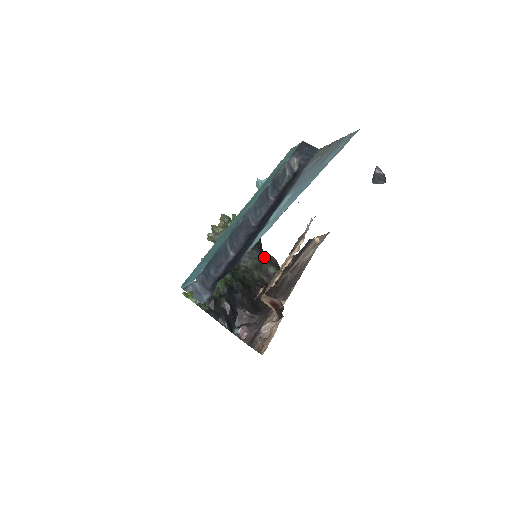
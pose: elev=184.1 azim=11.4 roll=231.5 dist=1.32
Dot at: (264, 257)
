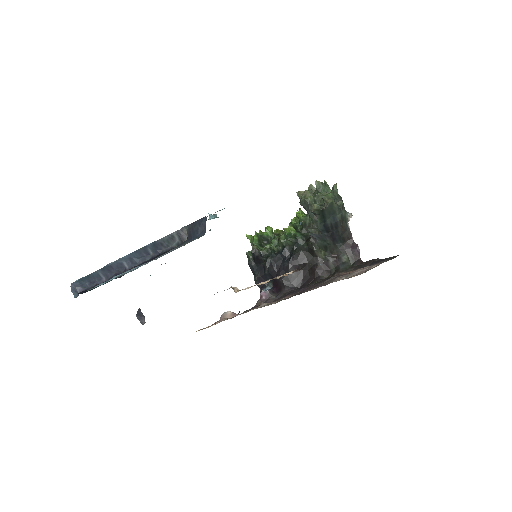
Dot at: (347, 241)
